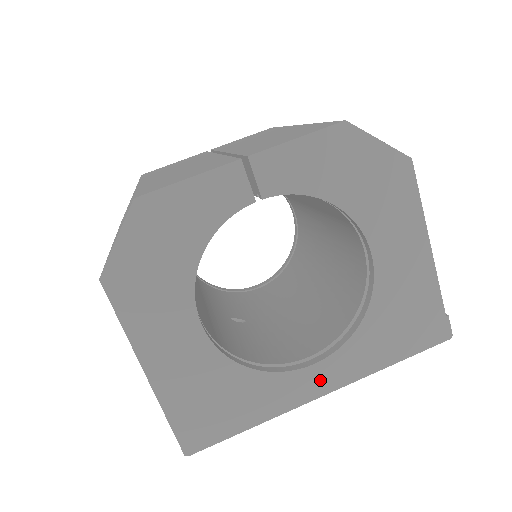
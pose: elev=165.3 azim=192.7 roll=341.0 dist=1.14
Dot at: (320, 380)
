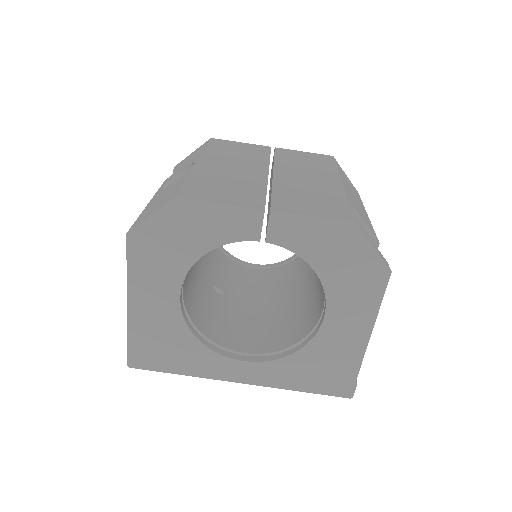
Dot at: (242, 373)
